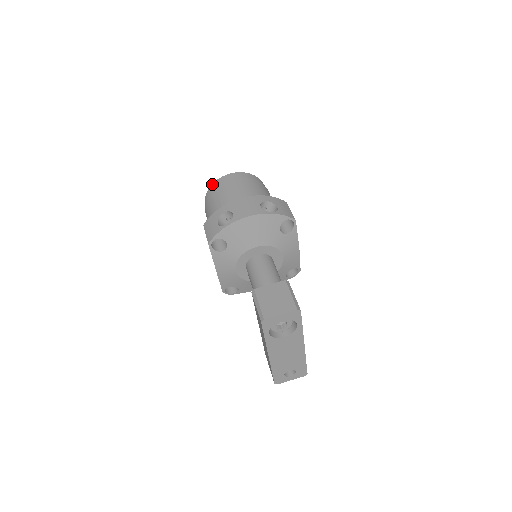
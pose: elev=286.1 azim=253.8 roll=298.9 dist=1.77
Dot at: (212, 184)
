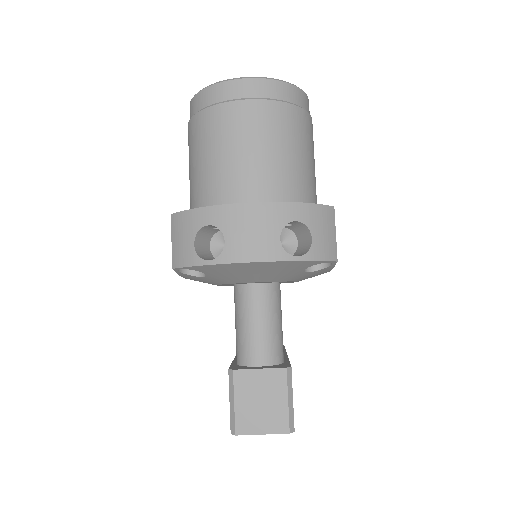
Dot at: (207, 87)
